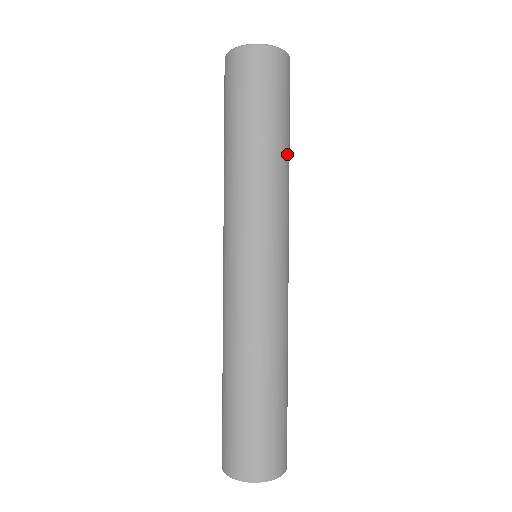
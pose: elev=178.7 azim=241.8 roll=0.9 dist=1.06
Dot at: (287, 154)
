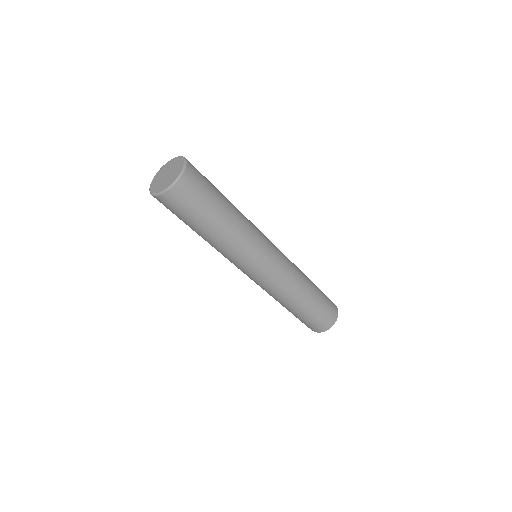
Dot at: (226, 225)
